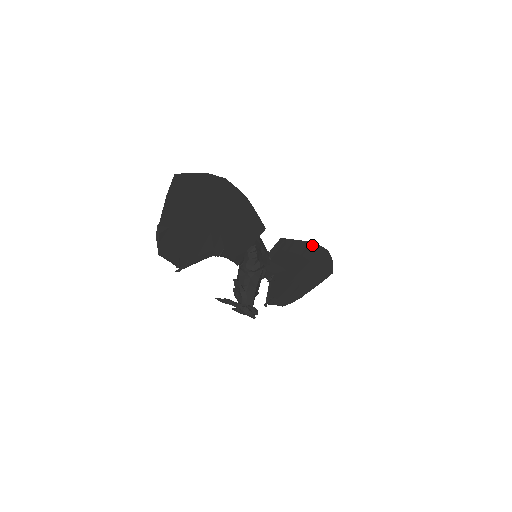
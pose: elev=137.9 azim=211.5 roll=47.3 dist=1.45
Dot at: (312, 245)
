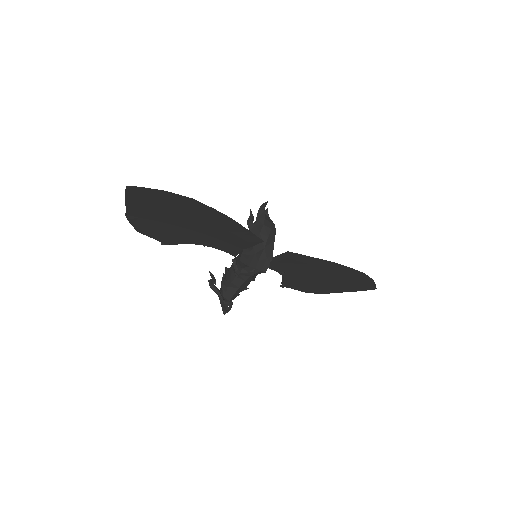
Dot at: (338, 265)
